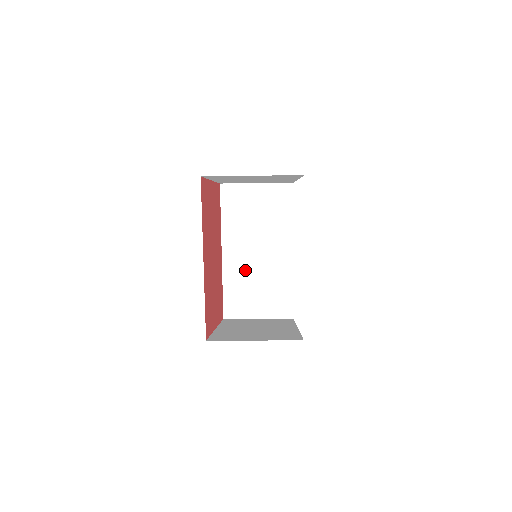
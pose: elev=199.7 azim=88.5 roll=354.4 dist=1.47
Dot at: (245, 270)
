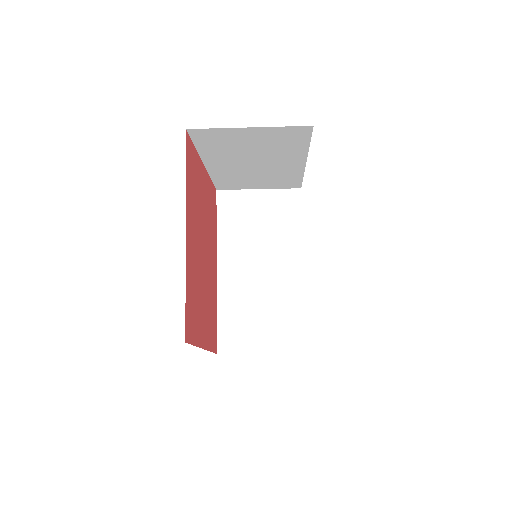
Dot at: (244, 292)
